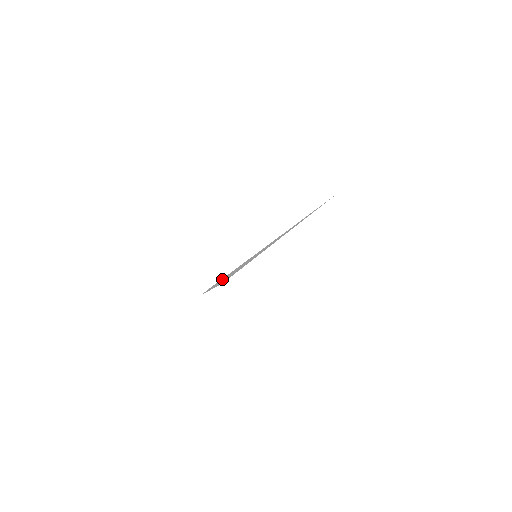
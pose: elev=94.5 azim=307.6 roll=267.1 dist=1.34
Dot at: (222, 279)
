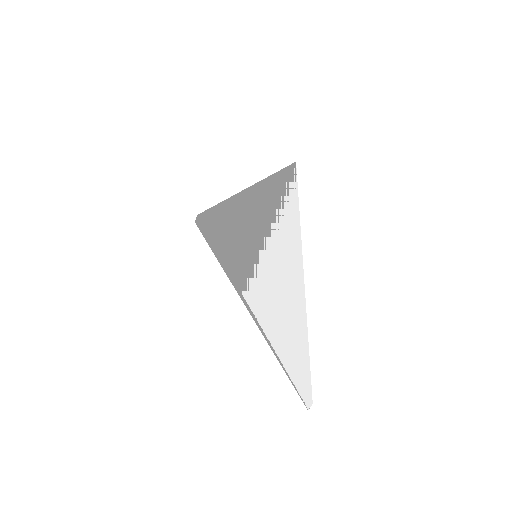
Dot at: (296, 366)
